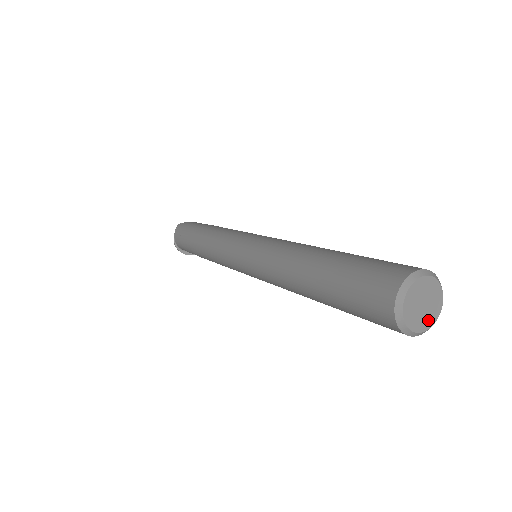
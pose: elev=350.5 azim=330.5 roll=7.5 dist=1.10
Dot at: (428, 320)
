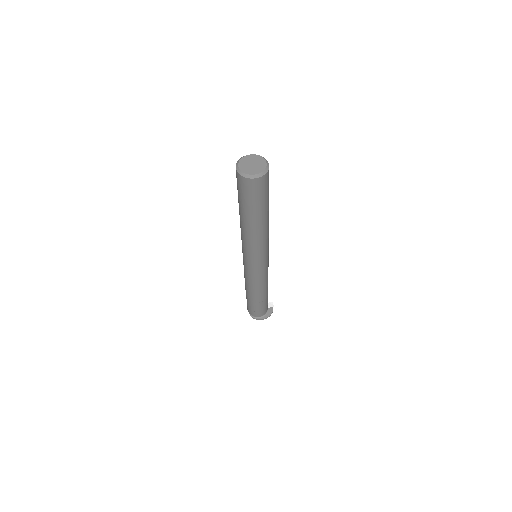
Dot at: (260, 168)
